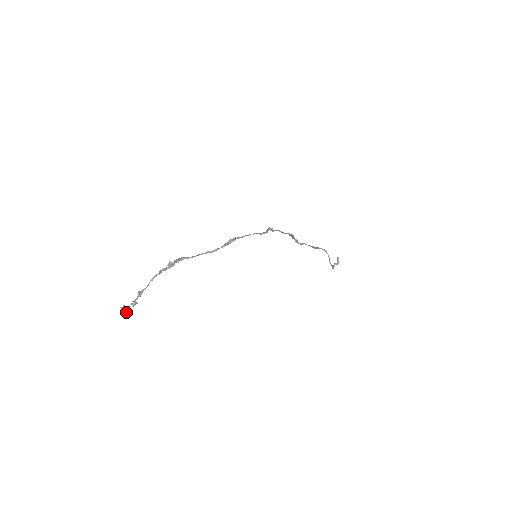
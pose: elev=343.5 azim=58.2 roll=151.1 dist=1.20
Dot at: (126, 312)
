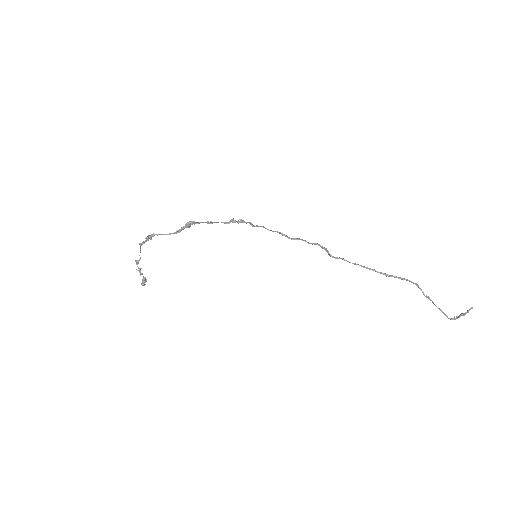
Dot at: (142, 281)
